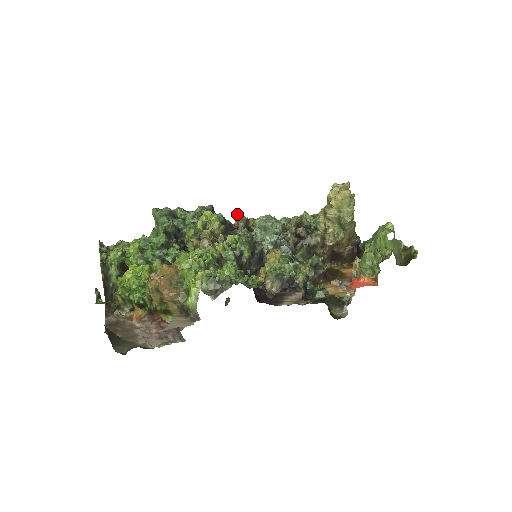
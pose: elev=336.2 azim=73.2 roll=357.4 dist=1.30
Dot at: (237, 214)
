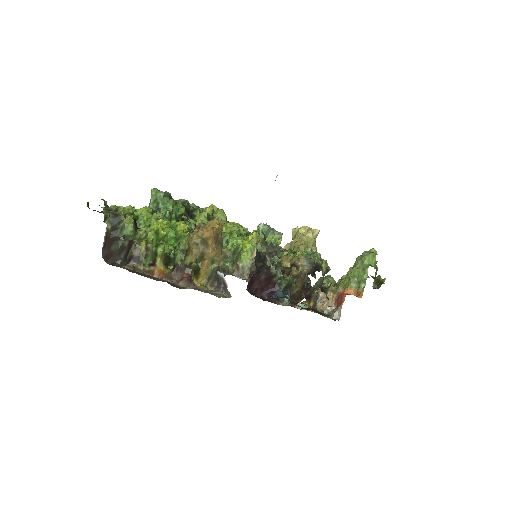
Dot at: occluded
